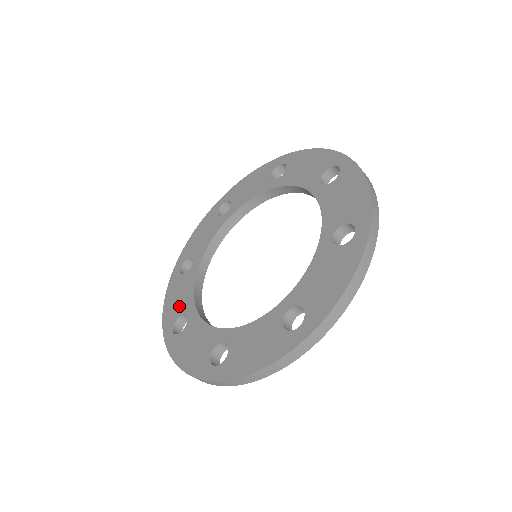
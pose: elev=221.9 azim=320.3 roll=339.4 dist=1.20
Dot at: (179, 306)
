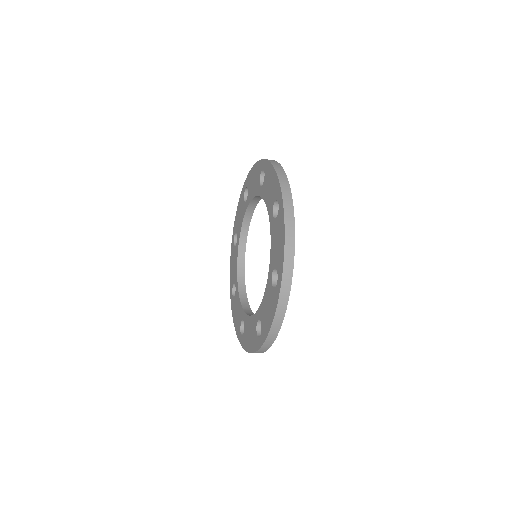
Dot at: (238, 225)
